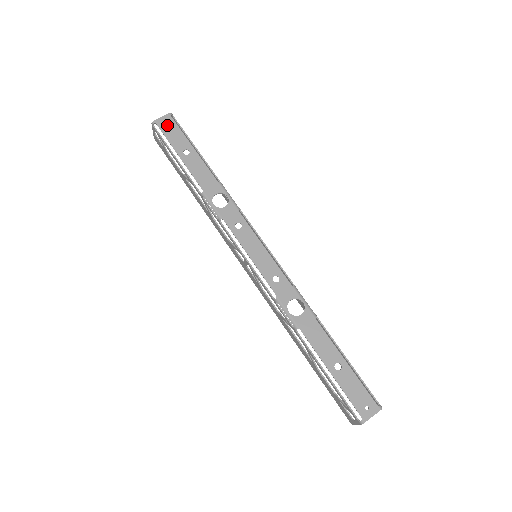
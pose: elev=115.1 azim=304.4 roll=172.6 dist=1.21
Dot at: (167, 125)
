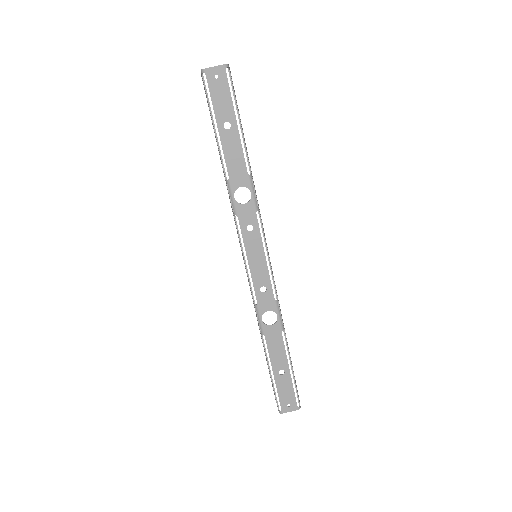
Dot at: (217, 81)
